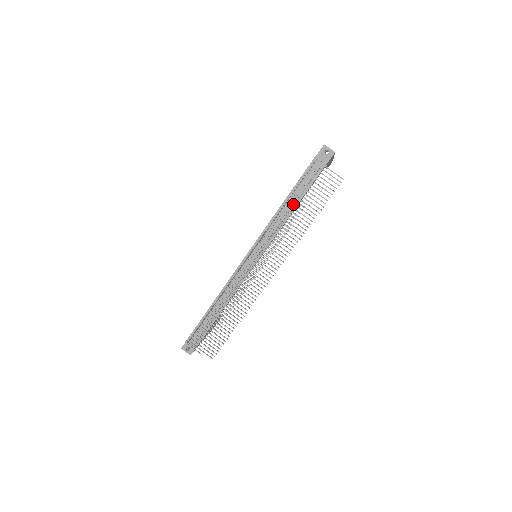
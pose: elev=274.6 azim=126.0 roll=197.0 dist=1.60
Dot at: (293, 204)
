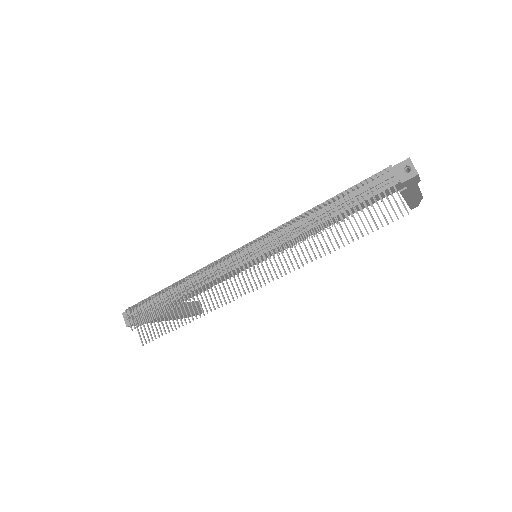
Dot at: (326, 211)
